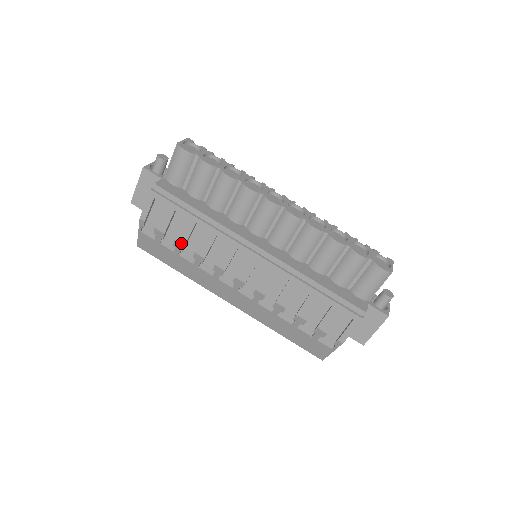
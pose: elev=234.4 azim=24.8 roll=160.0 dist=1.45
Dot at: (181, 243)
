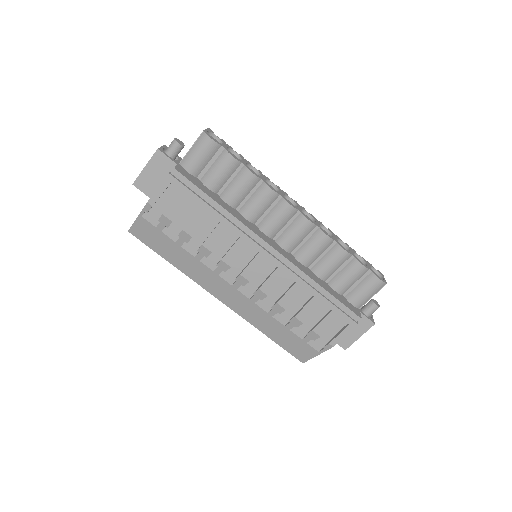
Dot at: (189, 234)
